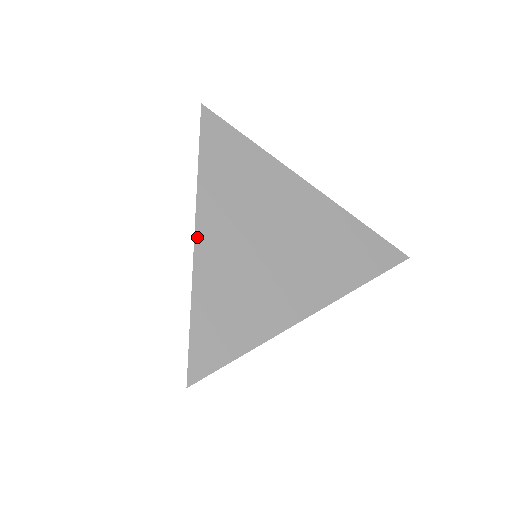
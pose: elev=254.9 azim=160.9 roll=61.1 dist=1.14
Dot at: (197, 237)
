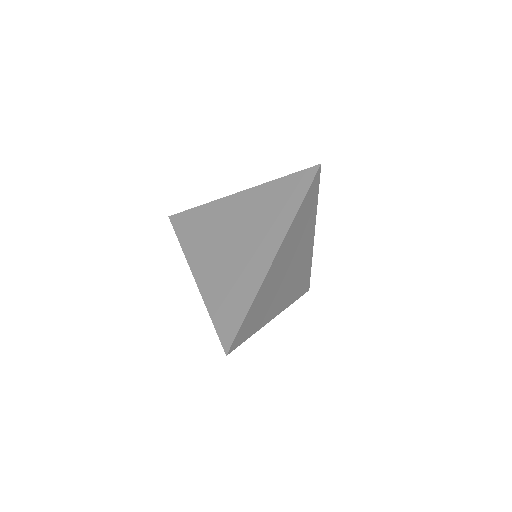
Dot at: (239, 194)
